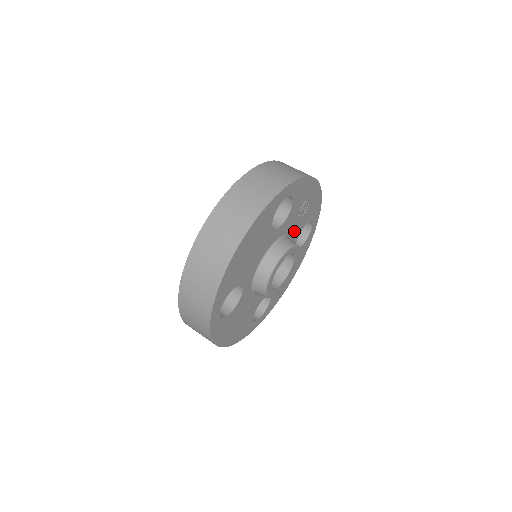
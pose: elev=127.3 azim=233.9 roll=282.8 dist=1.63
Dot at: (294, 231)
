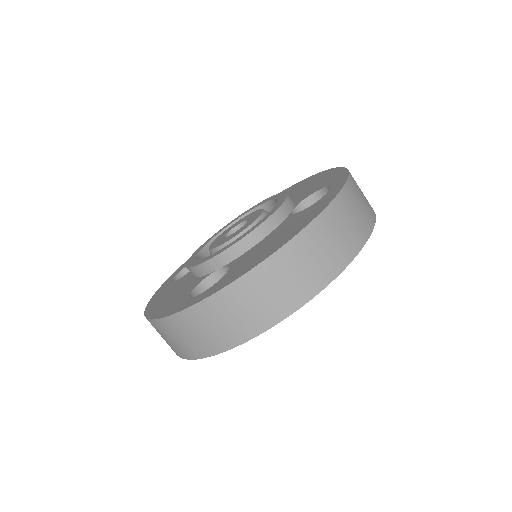
Dot at: occluded
